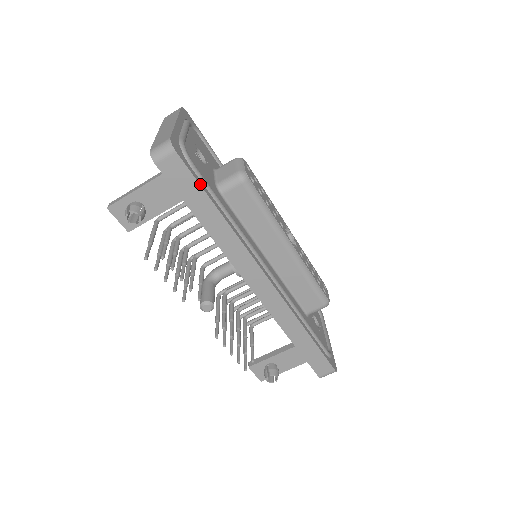
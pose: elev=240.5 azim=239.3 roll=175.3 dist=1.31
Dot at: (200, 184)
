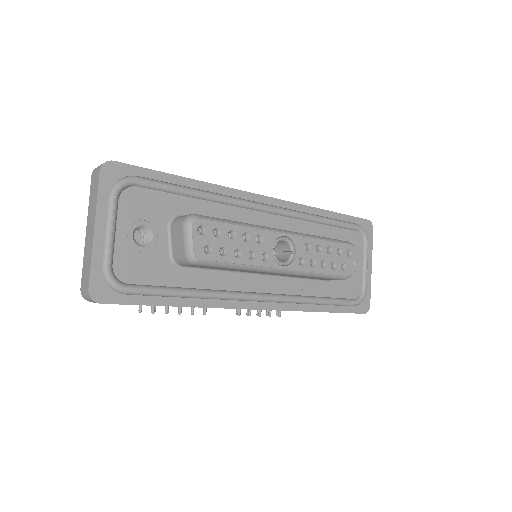
Dot at: (143, 304)
